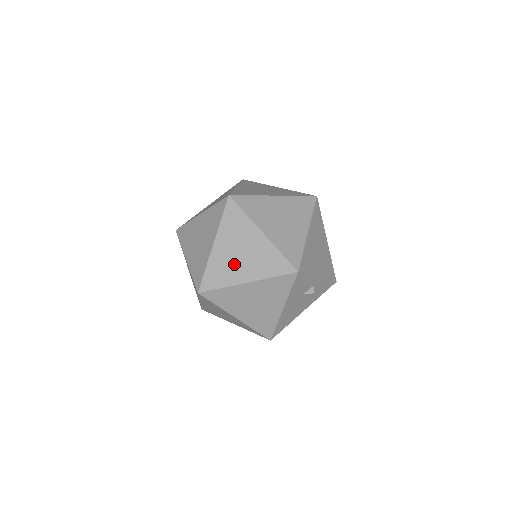
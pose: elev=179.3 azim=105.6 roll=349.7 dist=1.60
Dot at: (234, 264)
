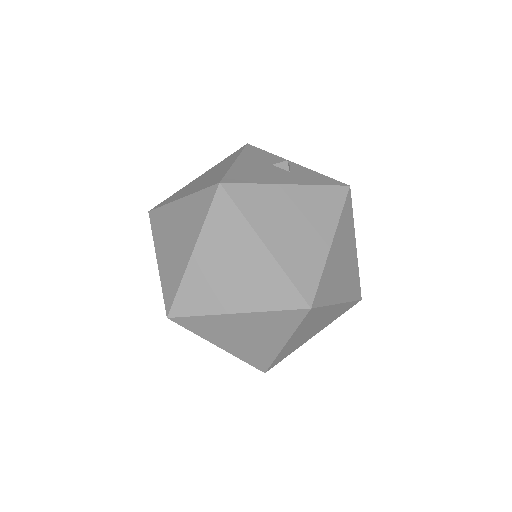
Dot at: occluded
